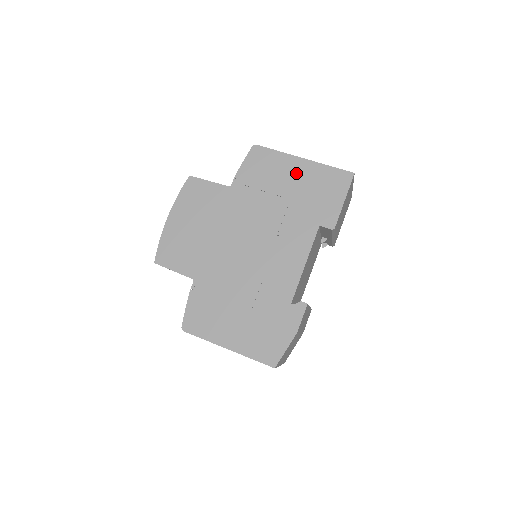
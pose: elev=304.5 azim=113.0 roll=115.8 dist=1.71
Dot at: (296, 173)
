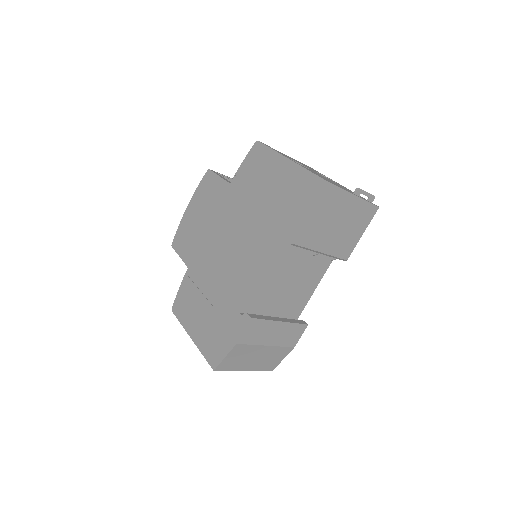
Dot at: (279, 175)
